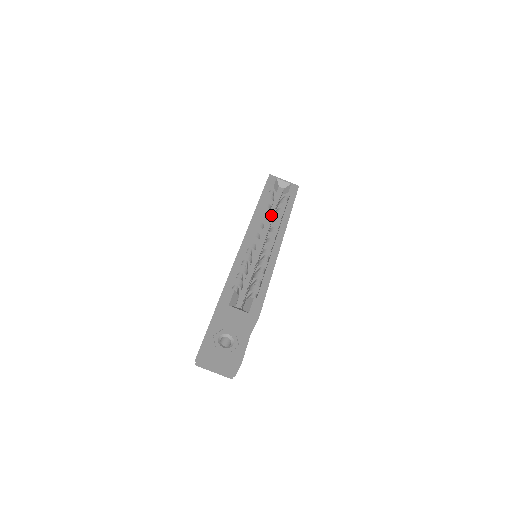
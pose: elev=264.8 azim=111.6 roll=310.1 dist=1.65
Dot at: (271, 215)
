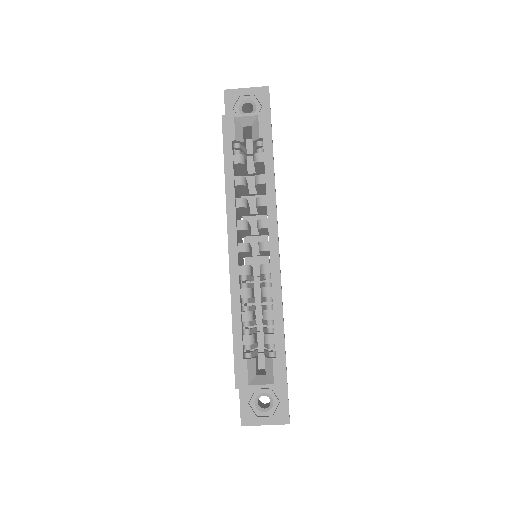
Dot at: (252, 157)
